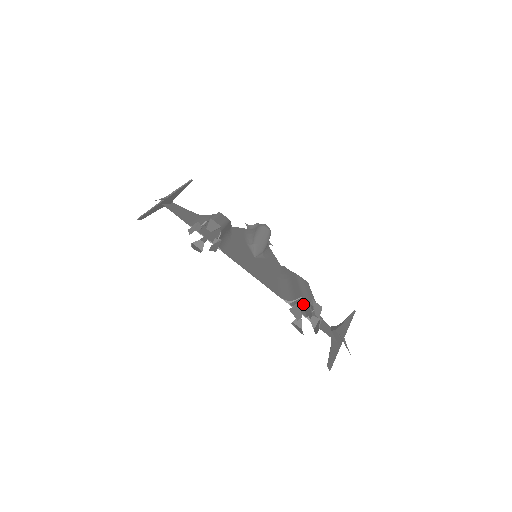
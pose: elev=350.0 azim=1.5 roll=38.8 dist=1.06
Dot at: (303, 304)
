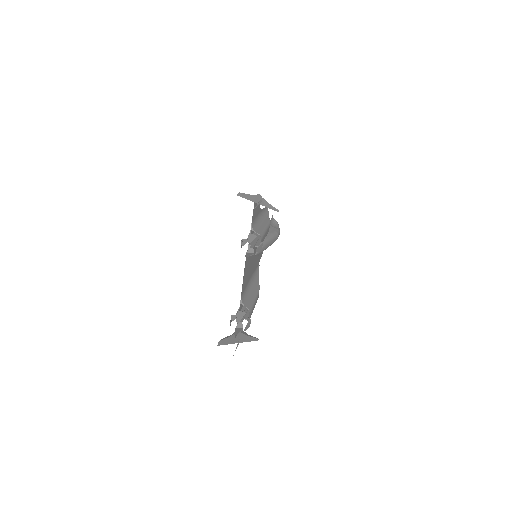
Dot at: occluded
